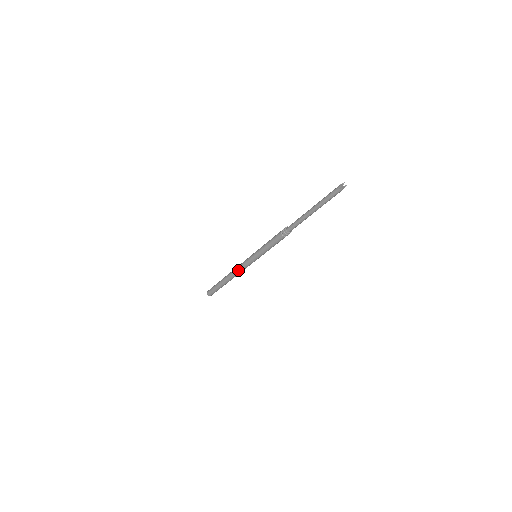
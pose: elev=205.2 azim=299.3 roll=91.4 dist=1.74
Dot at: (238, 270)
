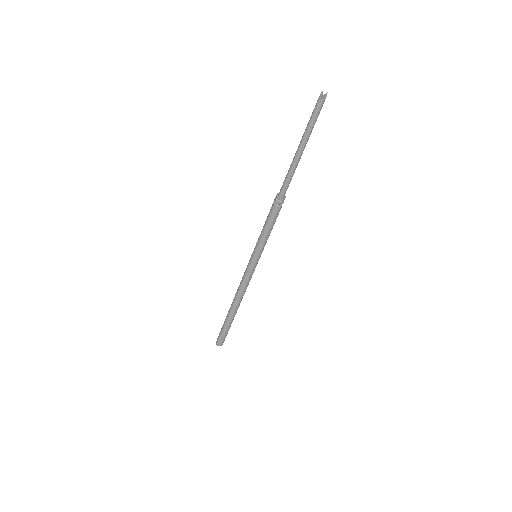
Dot at: (242, 287)
